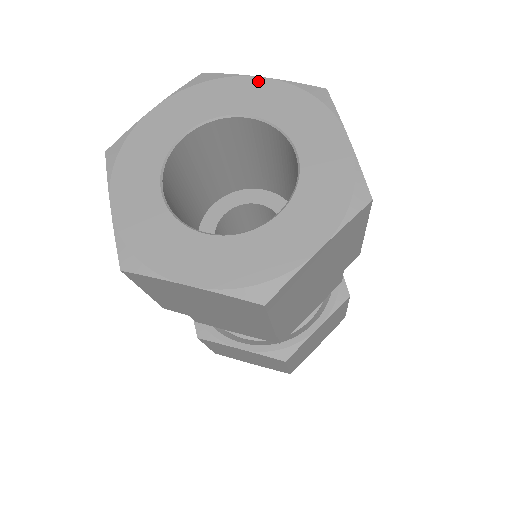
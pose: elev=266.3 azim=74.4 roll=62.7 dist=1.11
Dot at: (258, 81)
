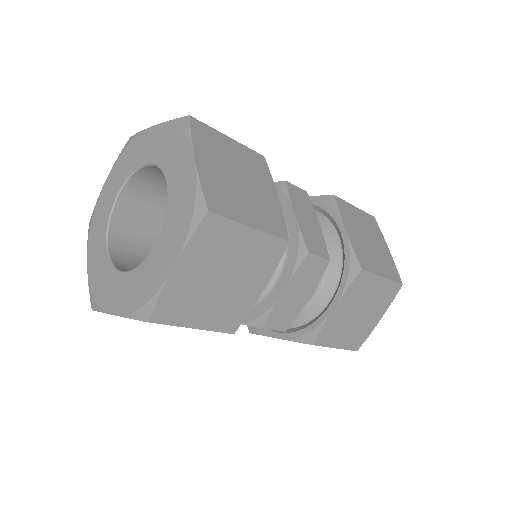
Dot at: (151, 131)
